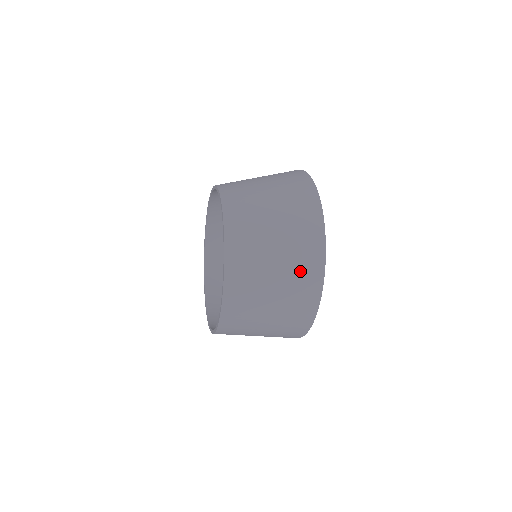
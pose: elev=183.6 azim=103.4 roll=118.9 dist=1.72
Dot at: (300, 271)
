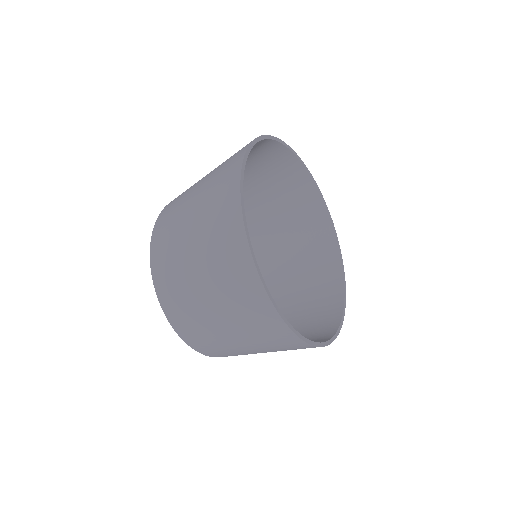
Dot at: (231, 283)
